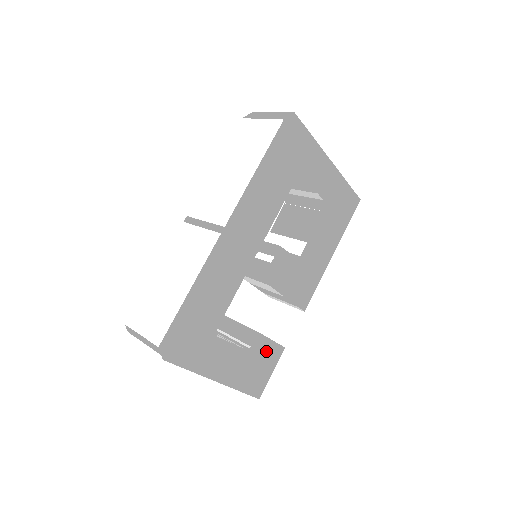
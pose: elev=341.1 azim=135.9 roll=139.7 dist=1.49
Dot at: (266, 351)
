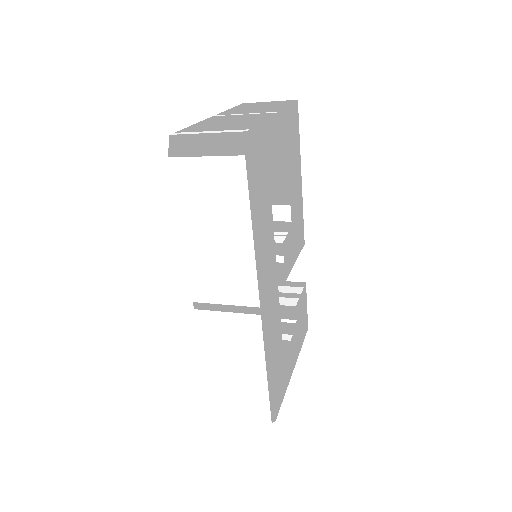
Dot at: (301, 305)
